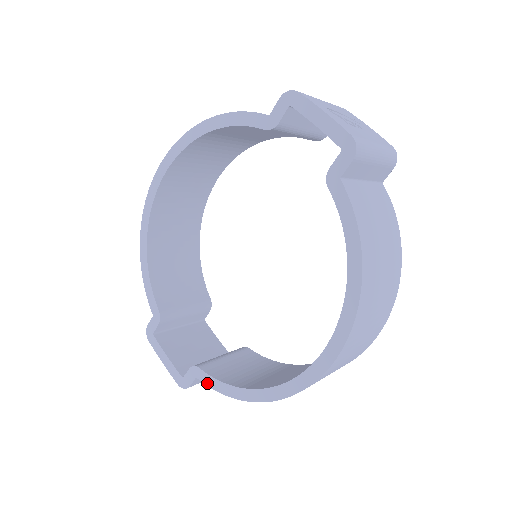
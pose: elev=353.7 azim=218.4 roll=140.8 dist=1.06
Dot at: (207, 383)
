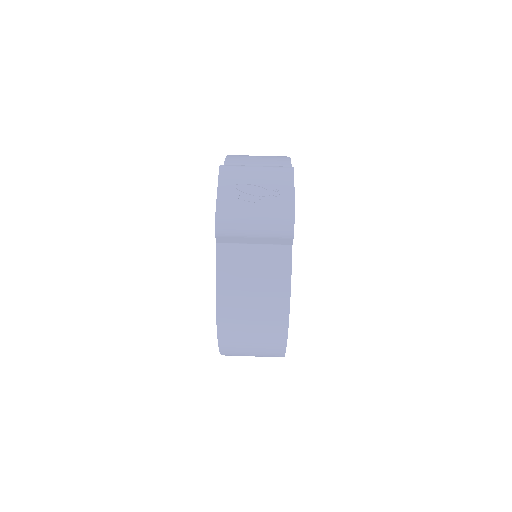
Dot at: occluded
